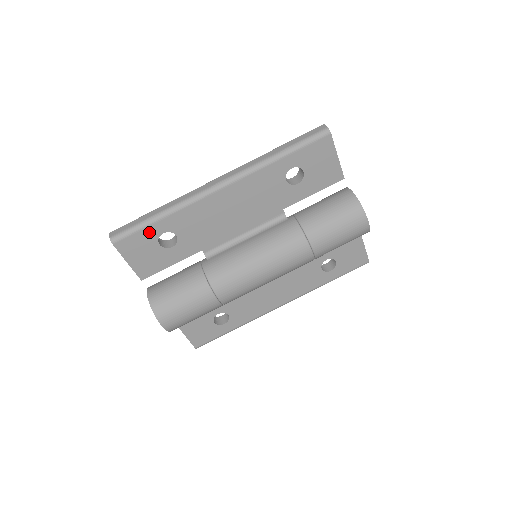
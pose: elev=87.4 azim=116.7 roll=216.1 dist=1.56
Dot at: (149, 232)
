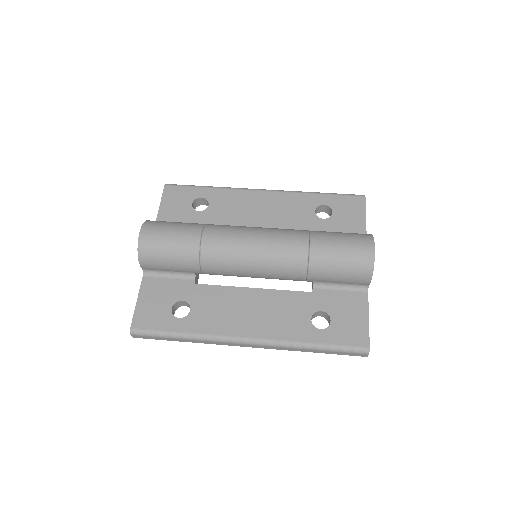
Dot at: (194, 192)
